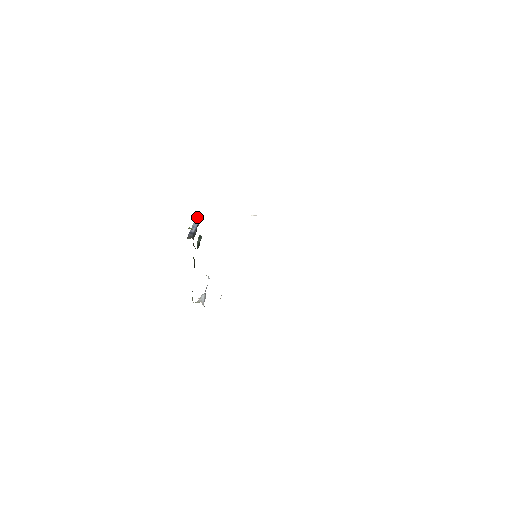
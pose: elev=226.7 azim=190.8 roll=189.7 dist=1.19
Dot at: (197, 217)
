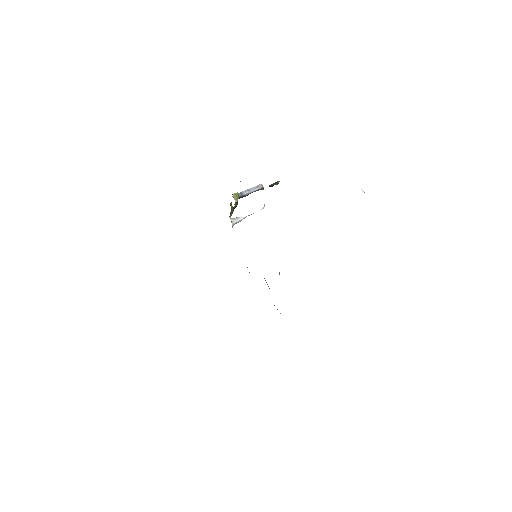
Dot at: occluded
